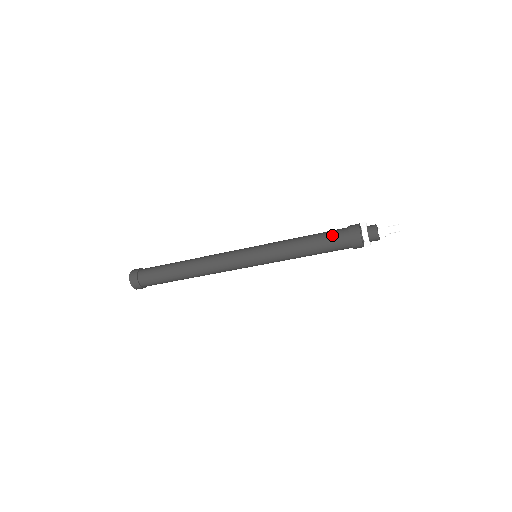
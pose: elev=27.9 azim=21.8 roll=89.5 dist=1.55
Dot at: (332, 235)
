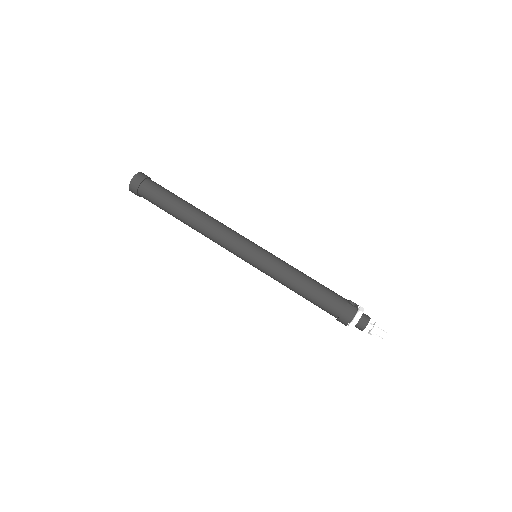
Dot at: (327, 304)
